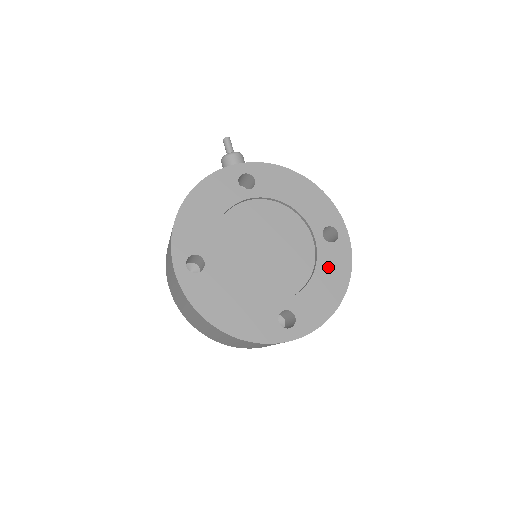
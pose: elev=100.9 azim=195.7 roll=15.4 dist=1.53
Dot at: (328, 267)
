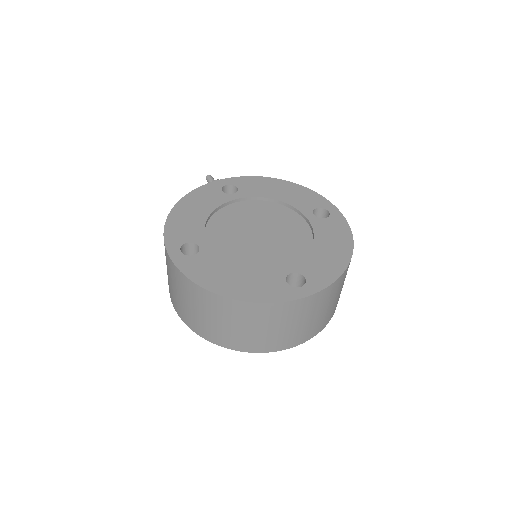
Dot at: (327, 236)
